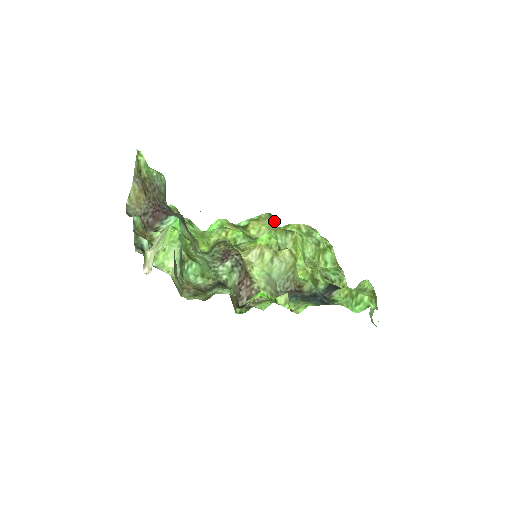
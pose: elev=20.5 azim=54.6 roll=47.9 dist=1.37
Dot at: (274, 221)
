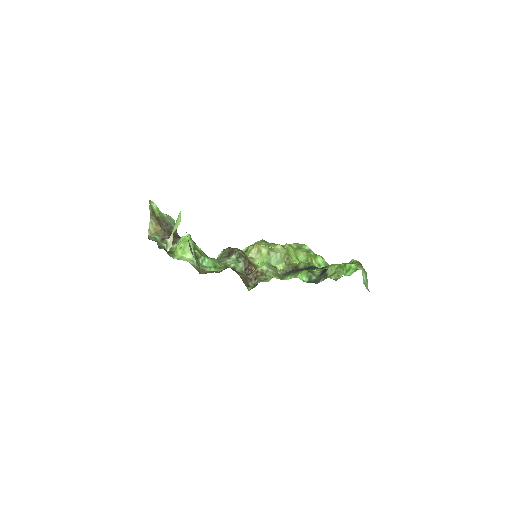
Dot at: occluded
